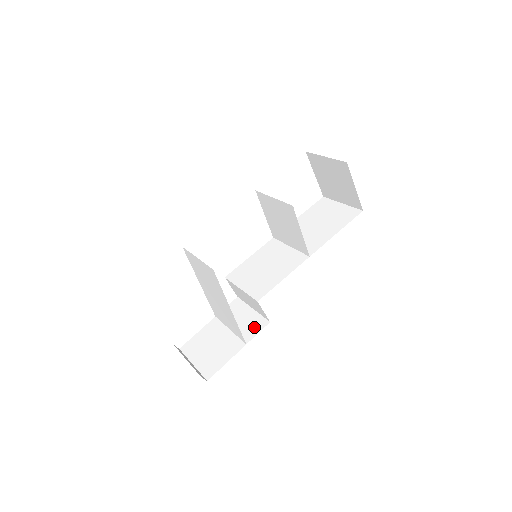
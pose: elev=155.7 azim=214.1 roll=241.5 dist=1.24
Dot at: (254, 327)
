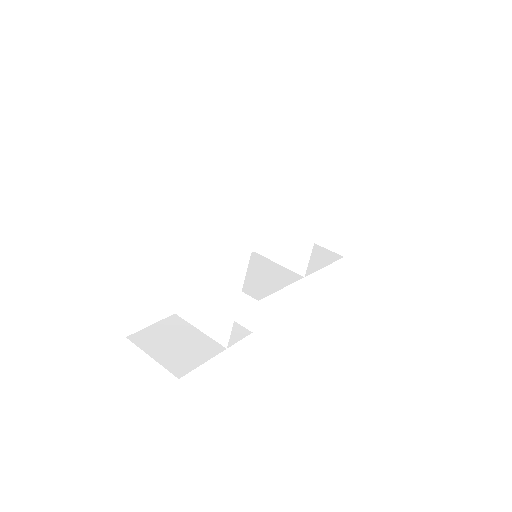
Dot at: (233, 333)
